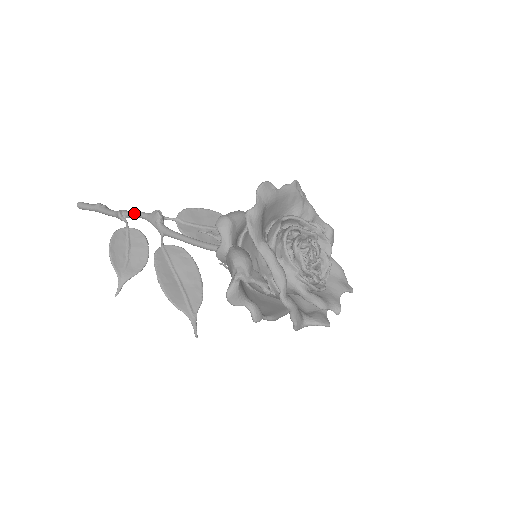
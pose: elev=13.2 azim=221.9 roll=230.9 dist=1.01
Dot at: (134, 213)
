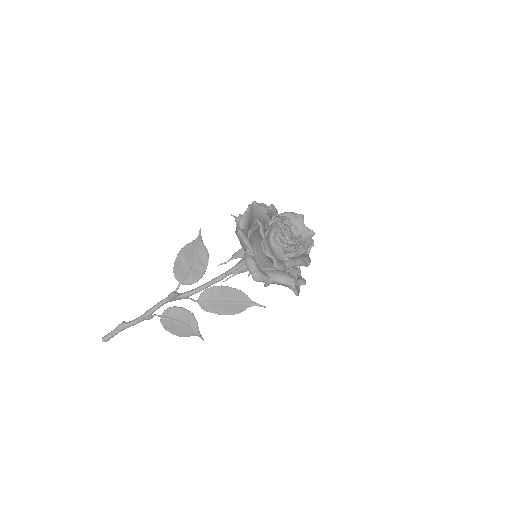
Dot at: (156, 309)
